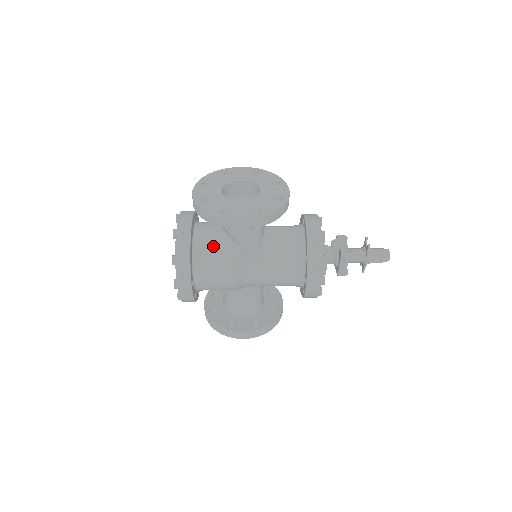
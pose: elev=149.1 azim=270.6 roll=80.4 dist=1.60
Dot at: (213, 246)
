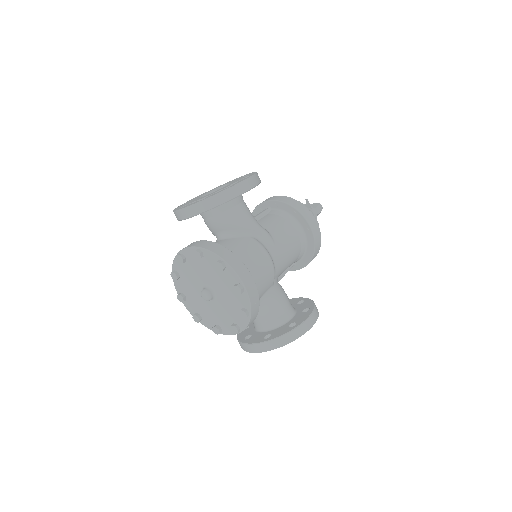
Dot at: (233, 245)
